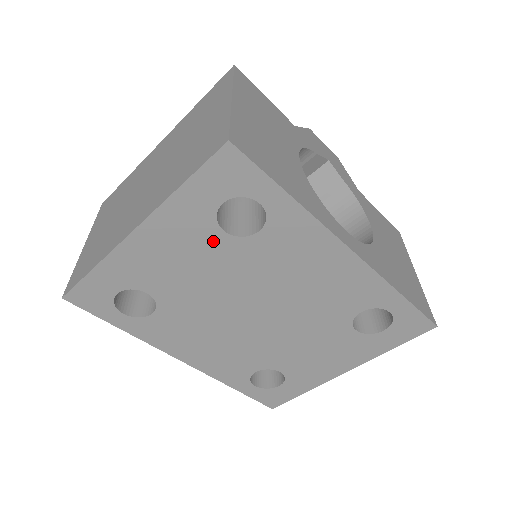
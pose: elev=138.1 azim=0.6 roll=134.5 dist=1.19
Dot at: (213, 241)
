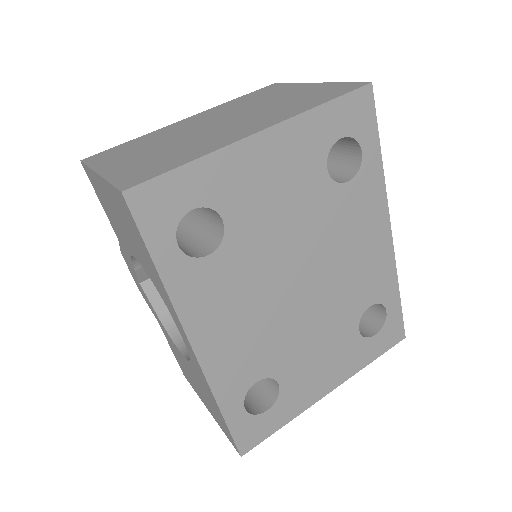
Dot at: (314, 176)
